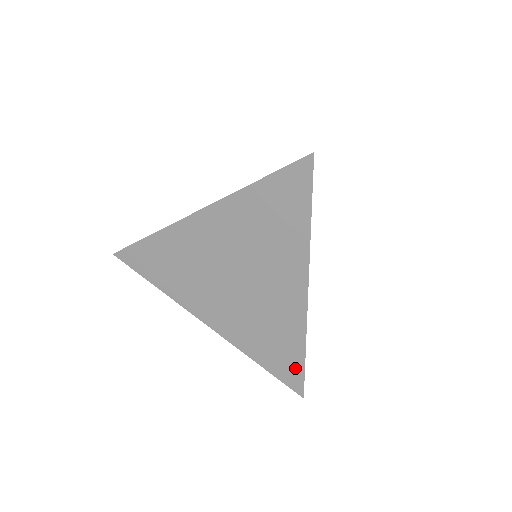
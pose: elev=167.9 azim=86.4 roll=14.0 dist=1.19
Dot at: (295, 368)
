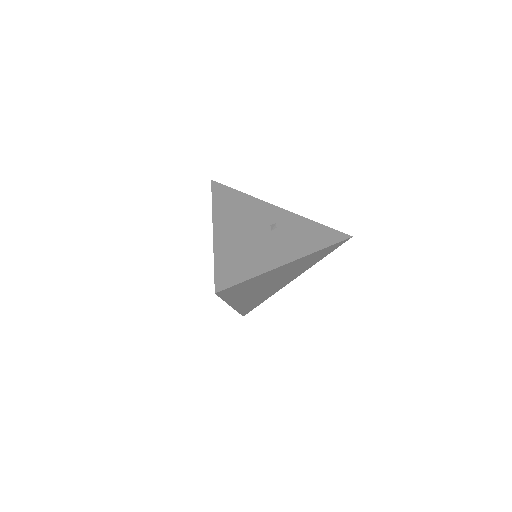
Dot at: occluded
